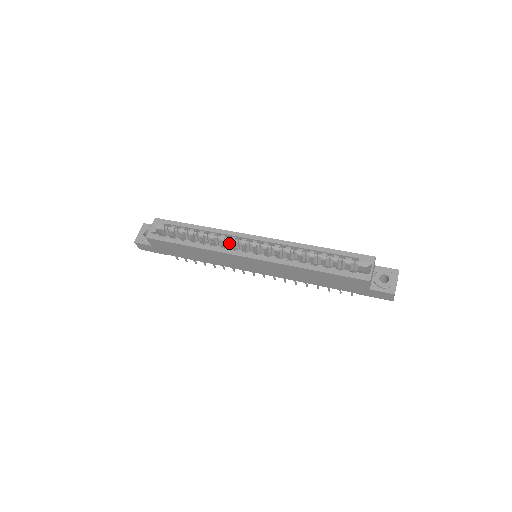
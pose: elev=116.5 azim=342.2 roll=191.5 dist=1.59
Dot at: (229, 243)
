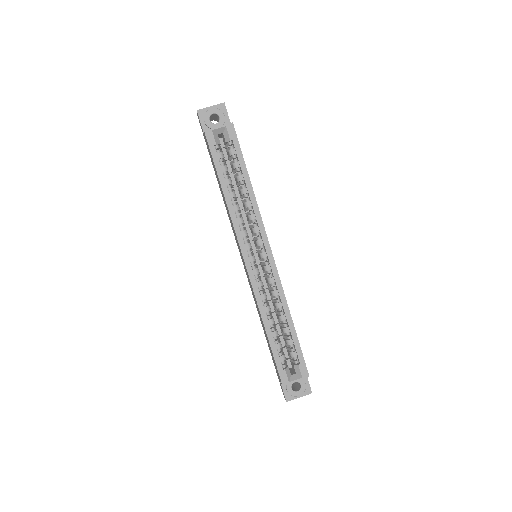
Dot at: (252, 225)
